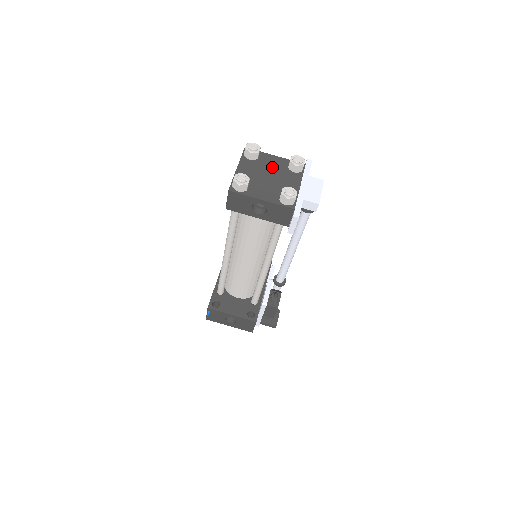
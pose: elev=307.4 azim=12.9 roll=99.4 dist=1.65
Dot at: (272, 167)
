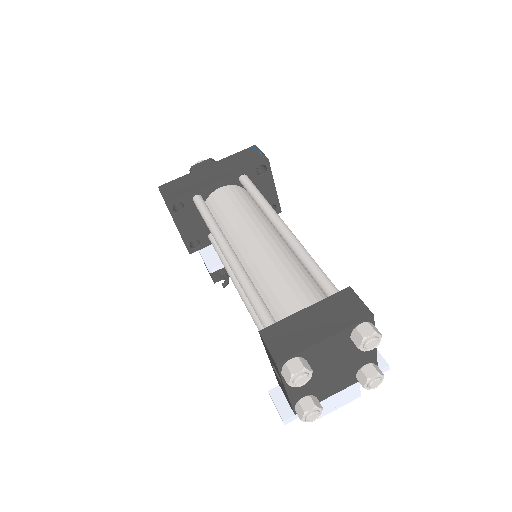
Dot at: (352, 358)
